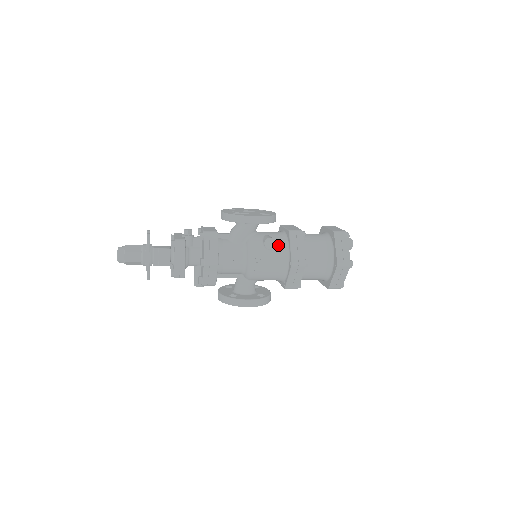
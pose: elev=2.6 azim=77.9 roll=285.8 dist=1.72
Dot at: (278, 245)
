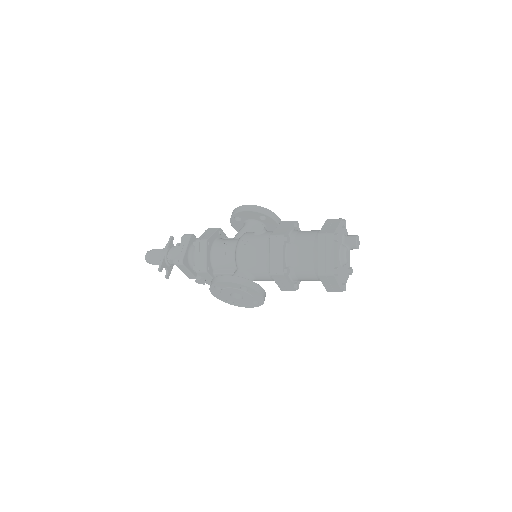
Dot at: (268, 232)
